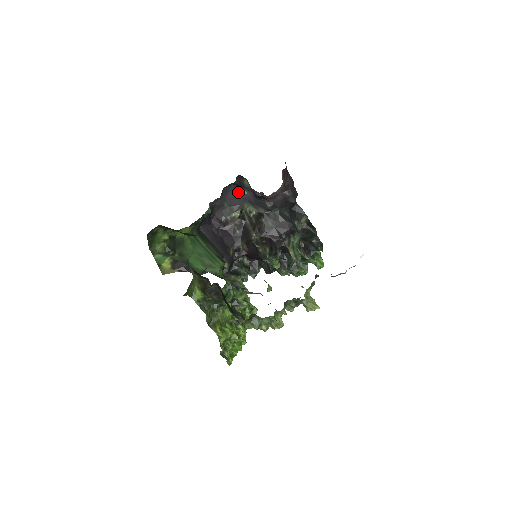
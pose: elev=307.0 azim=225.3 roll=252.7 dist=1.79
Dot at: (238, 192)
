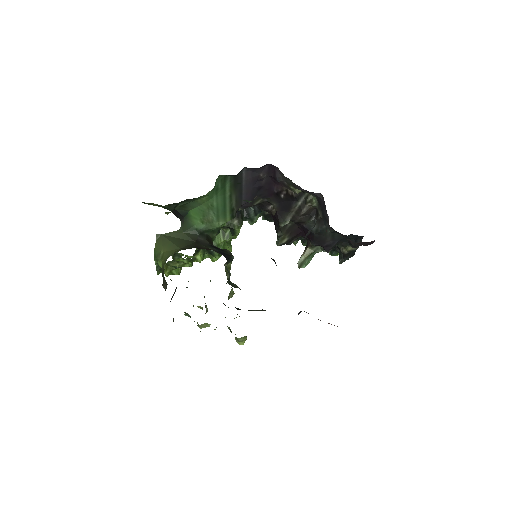
Dot at: (313, 192)
